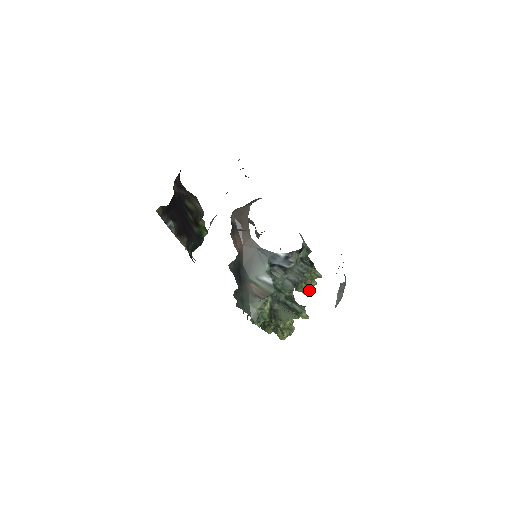
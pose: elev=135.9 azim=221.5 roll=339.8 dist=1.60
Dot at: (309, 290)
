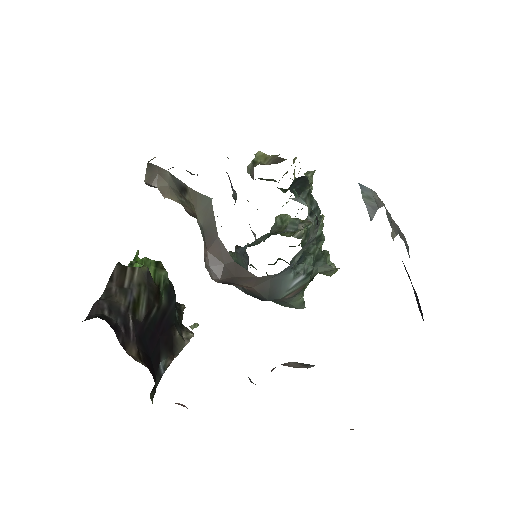
Dot at: occluded
